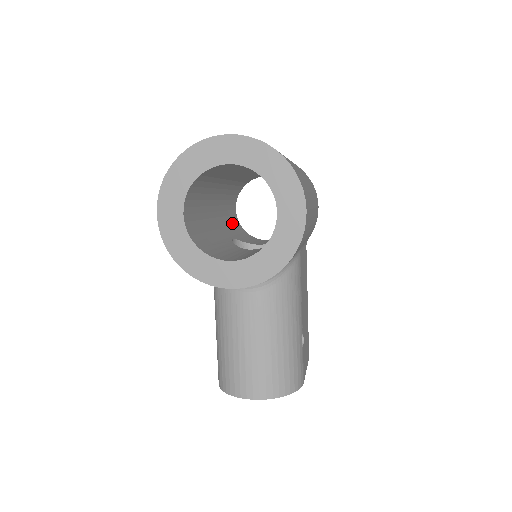
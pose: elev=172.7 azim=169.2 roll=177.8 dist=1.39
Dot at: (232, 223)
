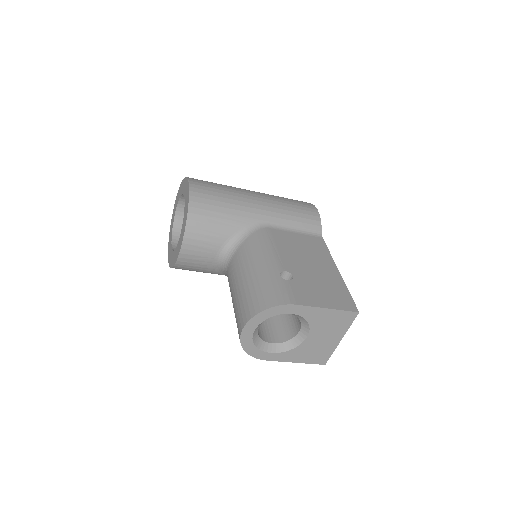
Dot at: occluded
